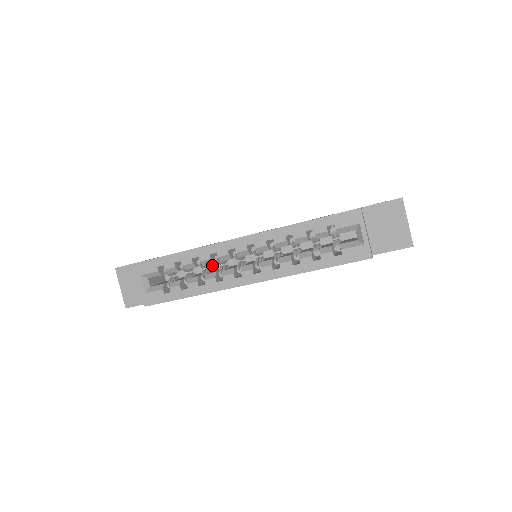
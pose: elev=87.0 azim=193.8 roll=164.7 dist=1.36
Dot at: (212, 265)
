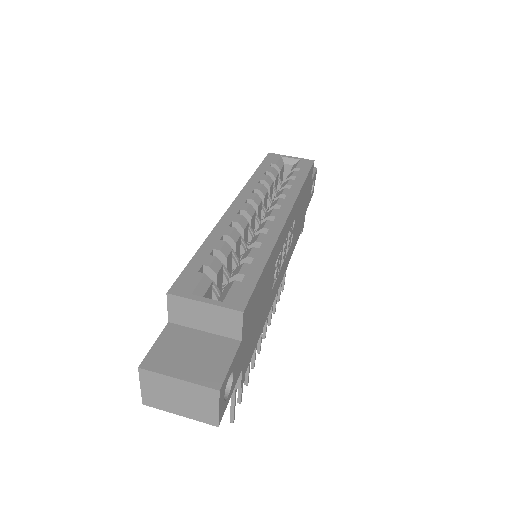
Dot at: occluded
